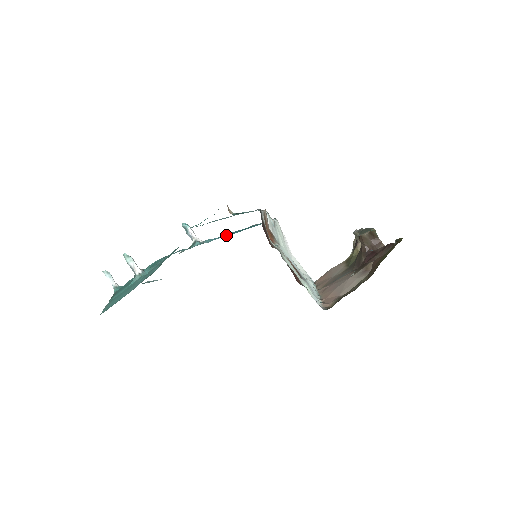
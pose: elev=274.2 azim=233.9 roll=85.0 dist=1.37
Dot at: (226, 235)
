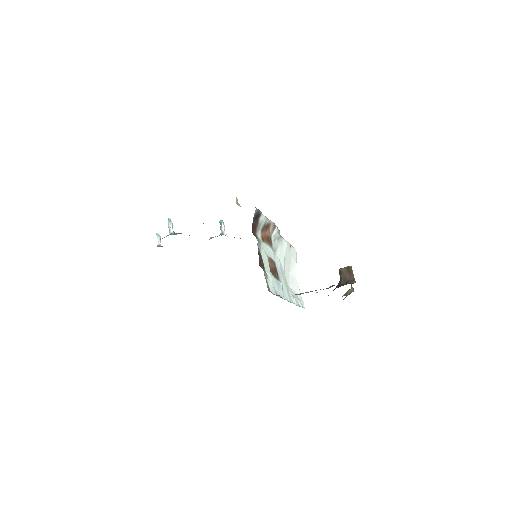
Dot at: occluded
